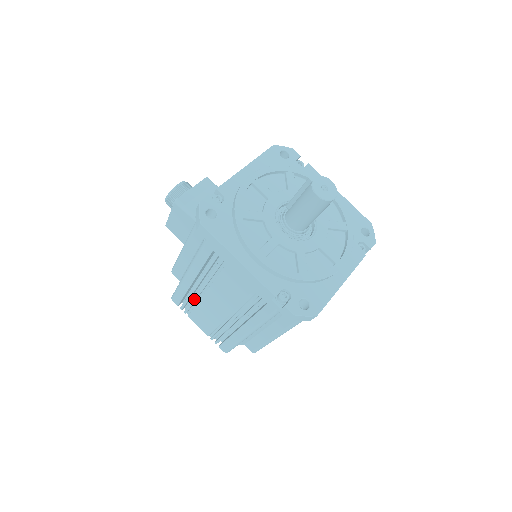
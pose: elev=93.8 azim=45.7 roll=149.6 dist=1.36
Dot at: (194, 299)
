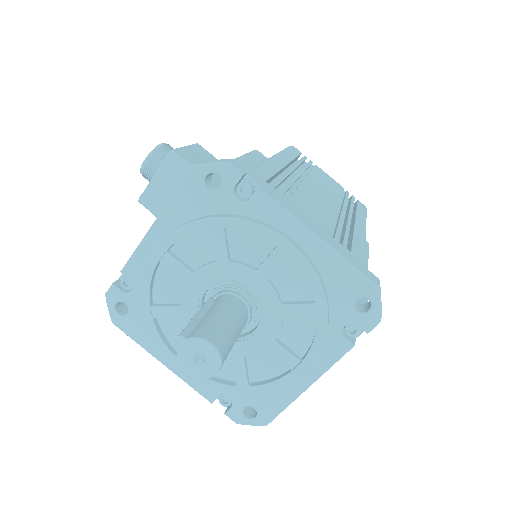
Dot at: occluded
